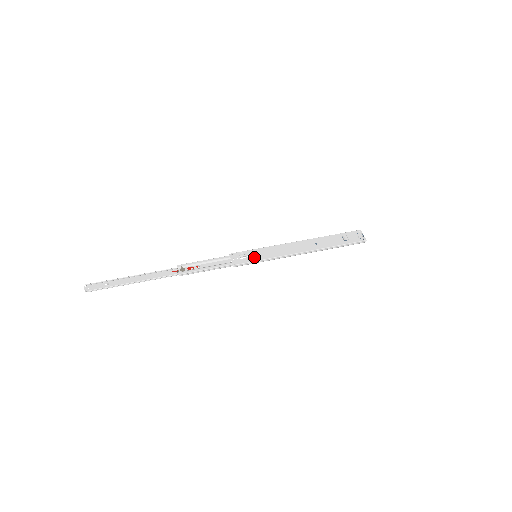
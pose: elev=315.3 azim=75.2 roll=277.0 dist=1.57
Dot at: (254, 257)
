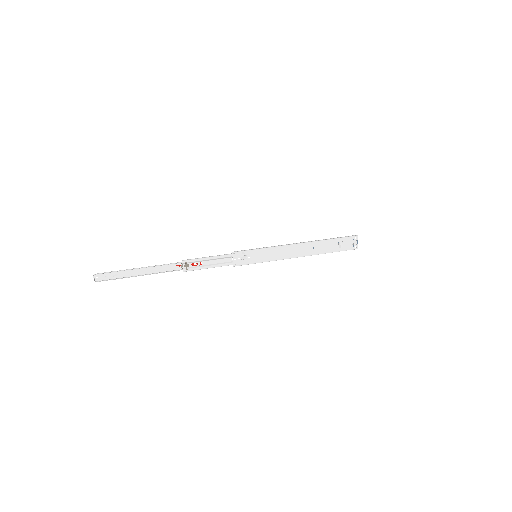
Dot at: (254, 259)
